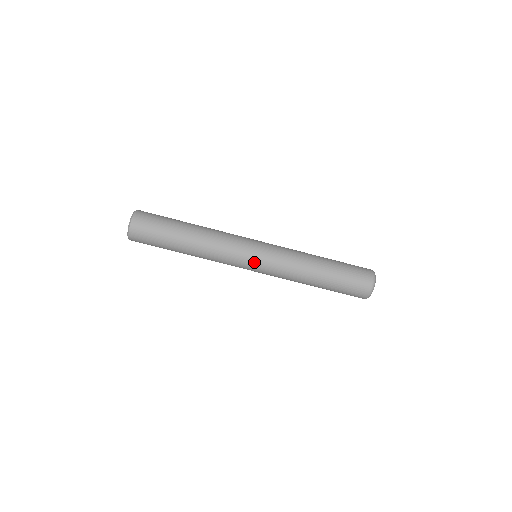
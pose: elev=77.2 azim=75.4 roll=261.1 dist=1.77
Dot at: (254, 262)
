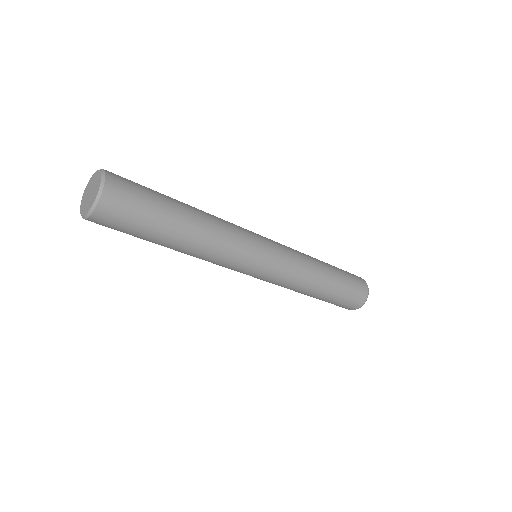
Dot at: (264, 265)
